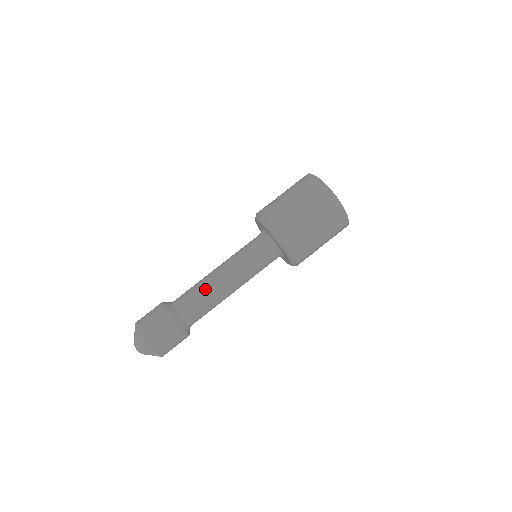
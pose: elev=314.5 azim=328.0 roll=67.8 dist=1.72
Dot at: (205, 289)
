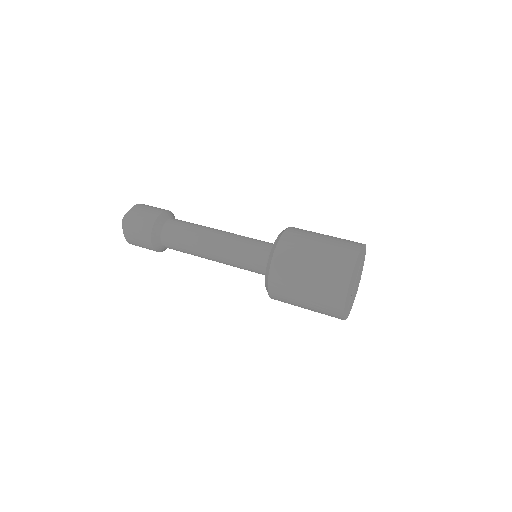
Dot at: (192, 242)
